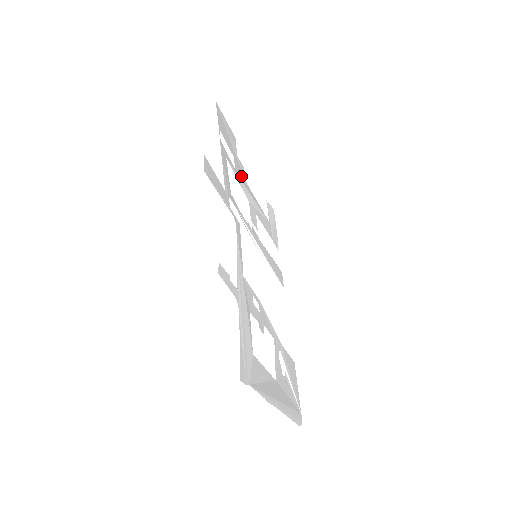
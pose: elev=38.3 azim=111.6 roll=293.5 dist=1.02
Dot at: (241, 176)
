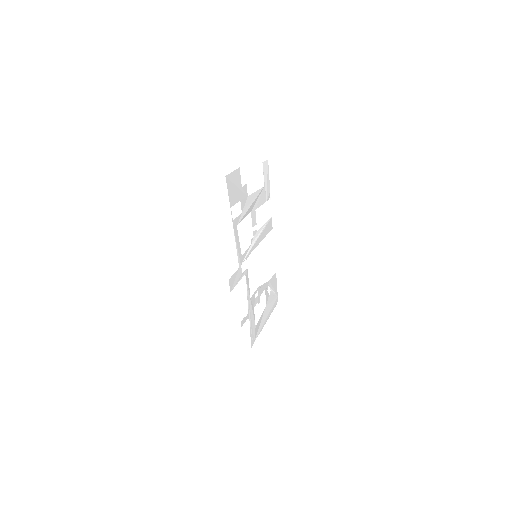
Dot at: (245, 203)
